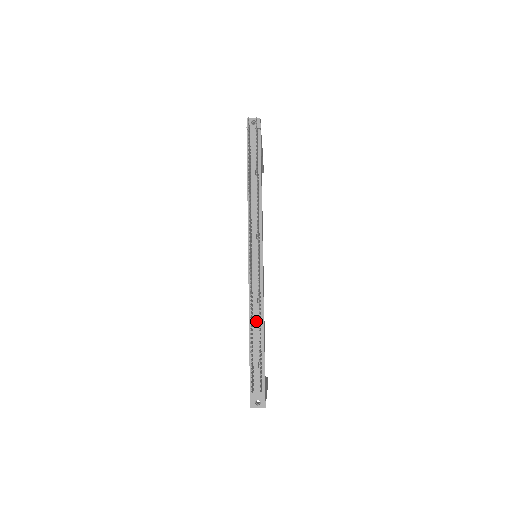
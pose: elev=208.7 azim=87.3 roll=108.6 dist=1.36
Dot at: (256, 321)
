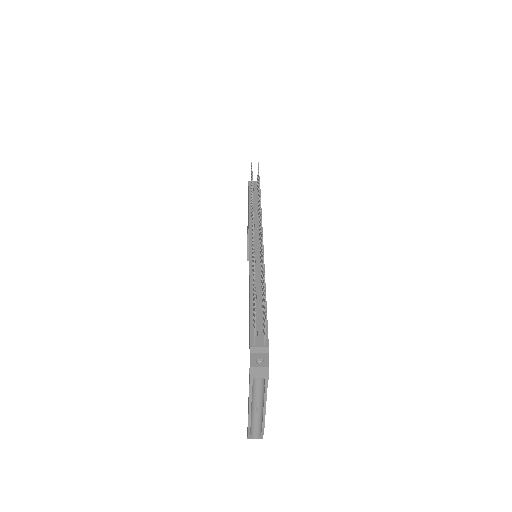
Dot at: (257, 288)
